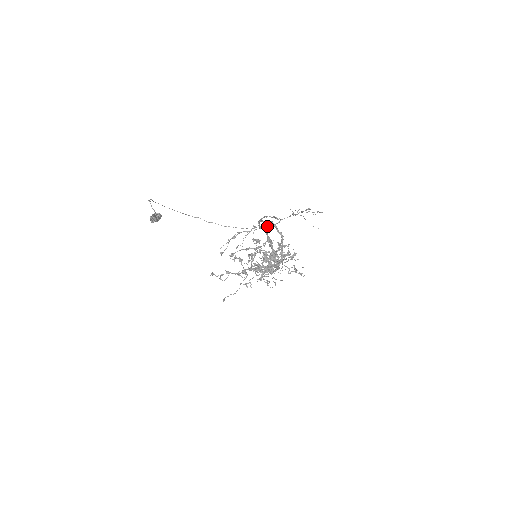
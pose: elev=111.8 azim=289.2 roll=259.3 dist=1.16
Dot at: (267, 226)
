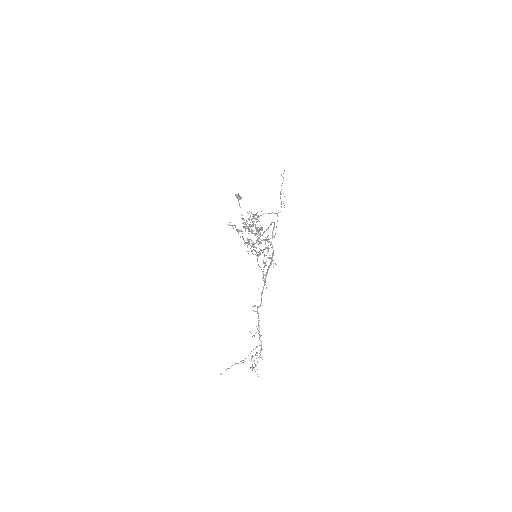
Dot at: (269, 213)
